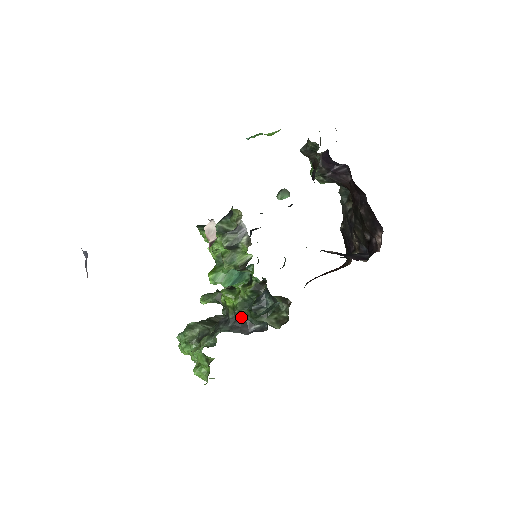
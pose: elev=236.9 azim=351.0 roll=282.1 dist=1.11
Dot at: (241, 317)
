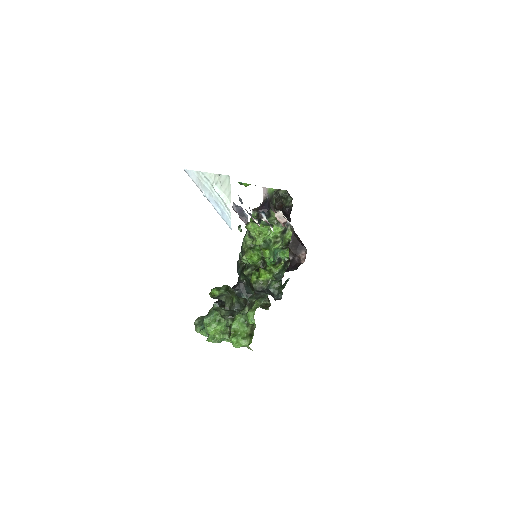
Dot at: (269, 289)
